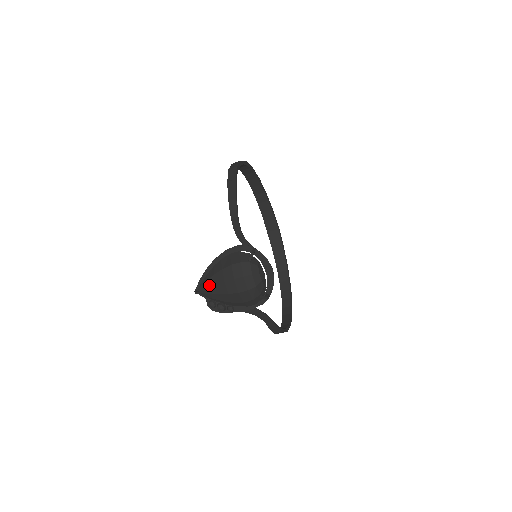
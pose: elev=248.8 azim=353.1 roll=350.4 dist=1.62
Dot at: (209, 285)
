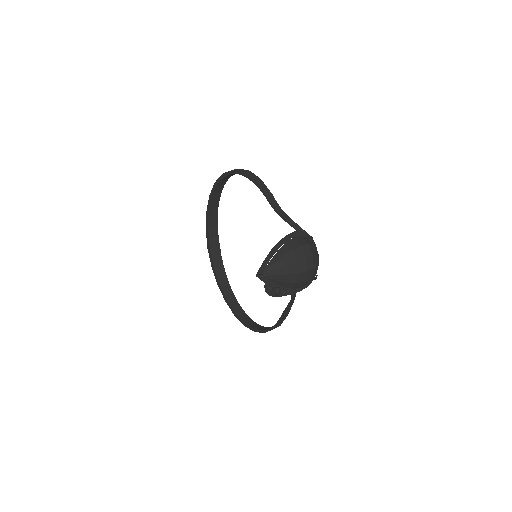
Dot at: (279, 266)
